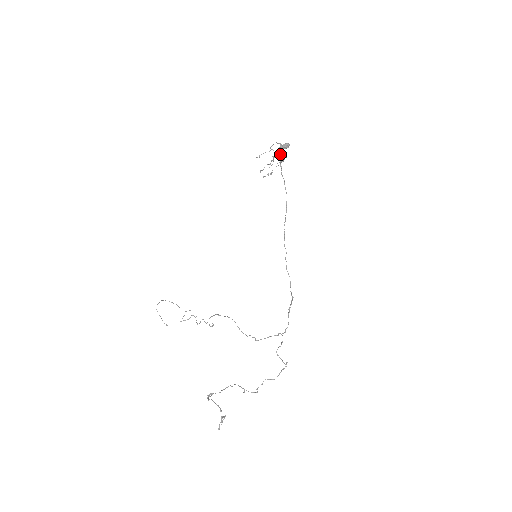
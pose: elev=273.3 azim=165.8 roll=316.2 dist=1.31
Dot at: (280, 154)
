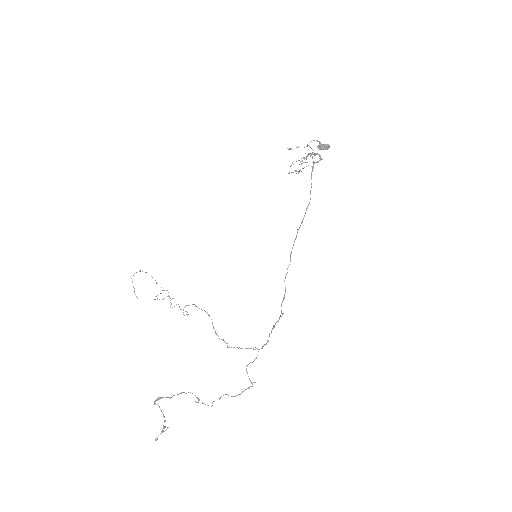
Dot at: (316, 153)
